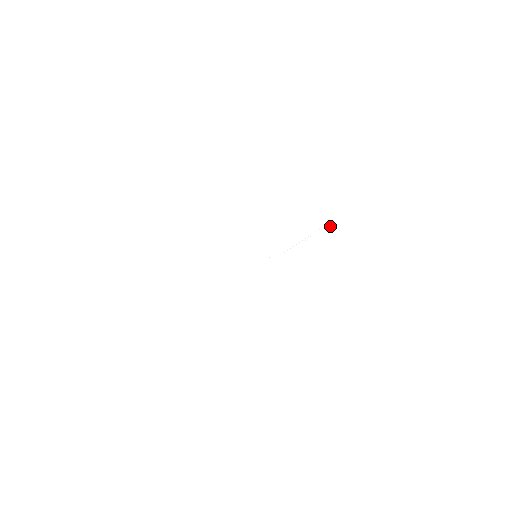
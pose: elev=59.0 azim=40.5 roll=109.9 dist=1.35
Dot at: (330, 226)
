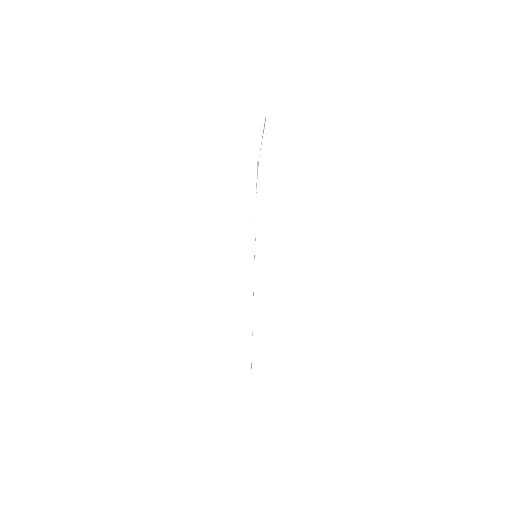
Dot at: (259, 153)
